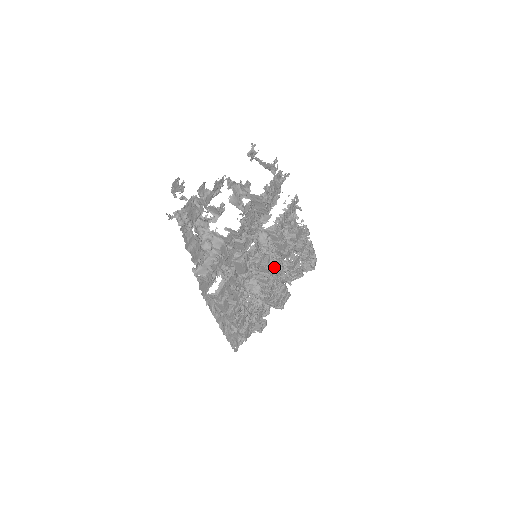
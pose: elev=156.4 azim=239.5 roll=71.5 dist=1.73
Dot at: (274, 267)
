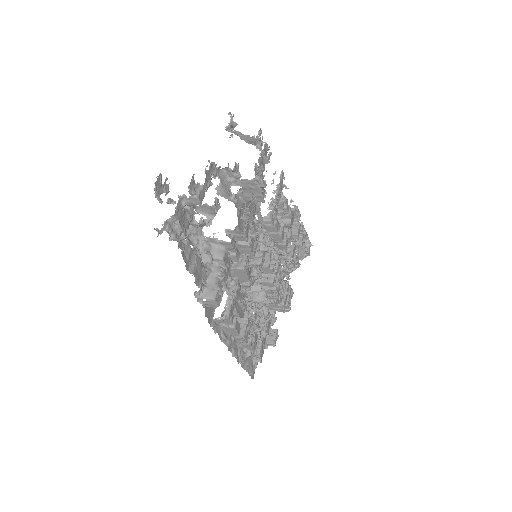
Dot at: (277, 264)
